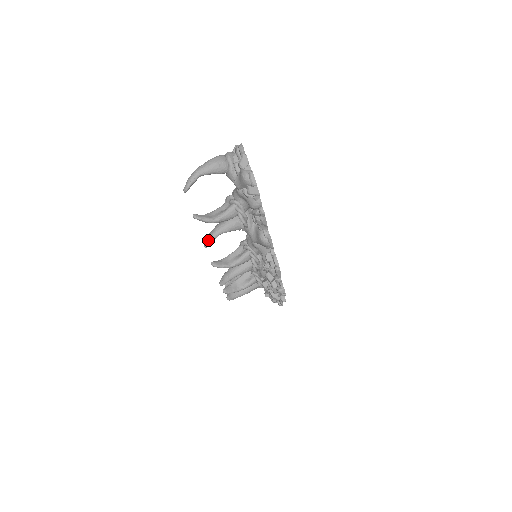
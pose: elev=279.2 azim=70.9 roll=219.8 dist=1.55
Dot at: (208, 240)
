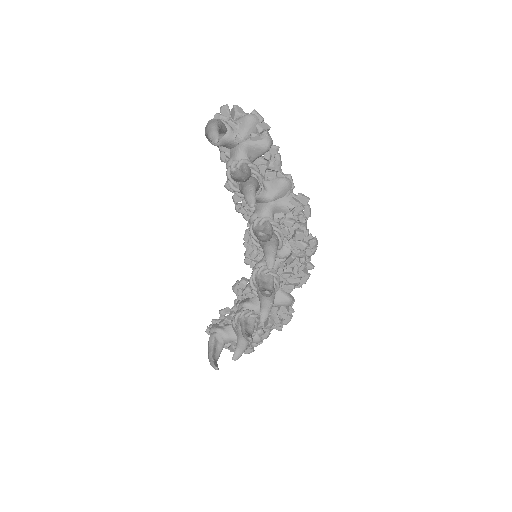
Dot at: (252, 196)
